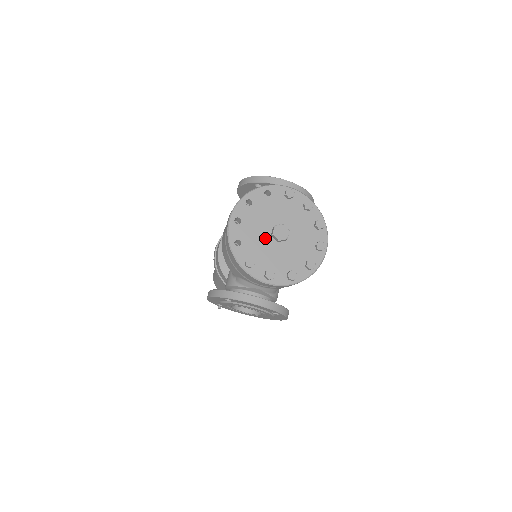
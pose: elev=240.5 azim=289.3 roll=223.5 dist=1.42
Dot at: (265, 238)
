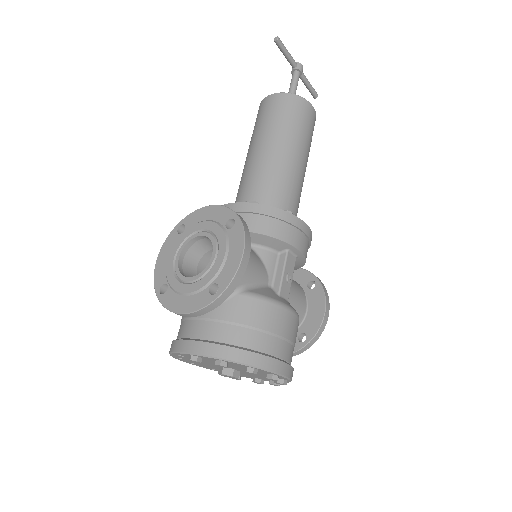
Dot at: occluded
